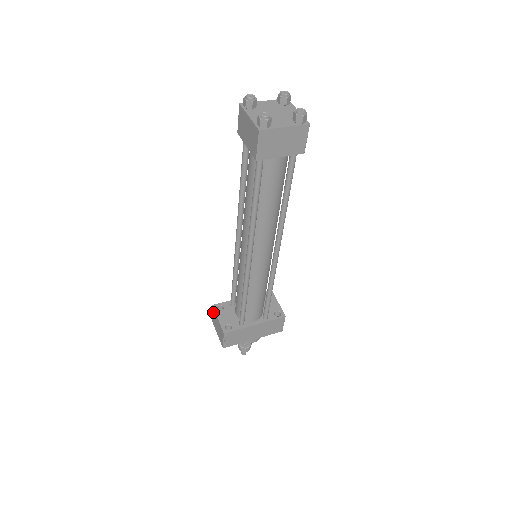
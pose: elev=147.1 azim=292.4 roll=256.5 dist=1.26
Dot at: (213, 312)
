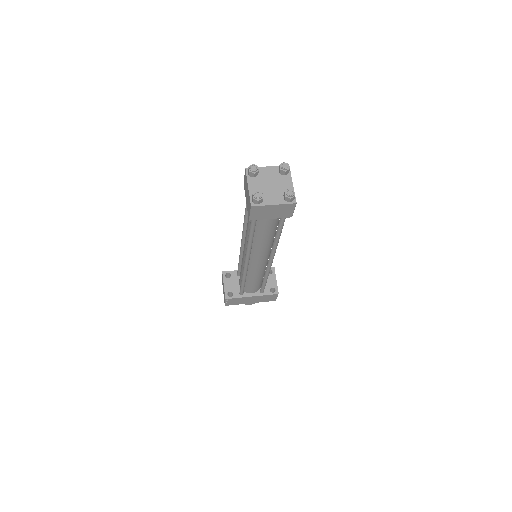
Dot at: (222, 276)
